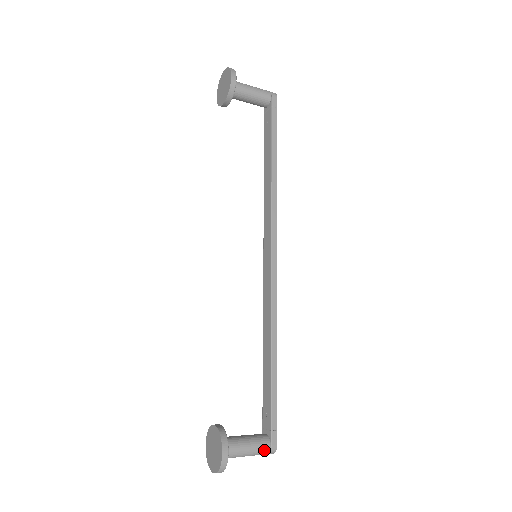
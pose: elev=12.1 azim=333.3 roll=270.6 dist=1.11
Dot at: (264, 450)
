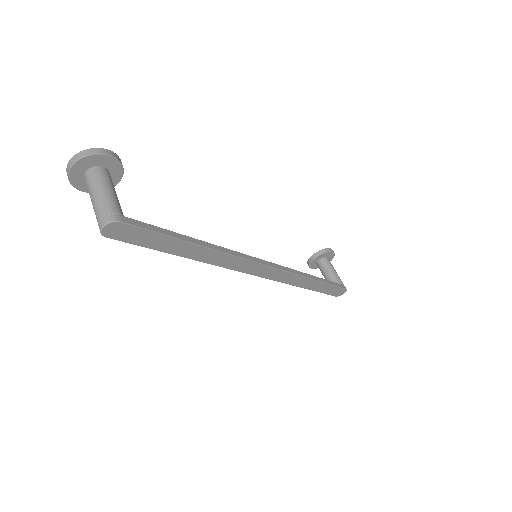
Dot at: (112, 207)
